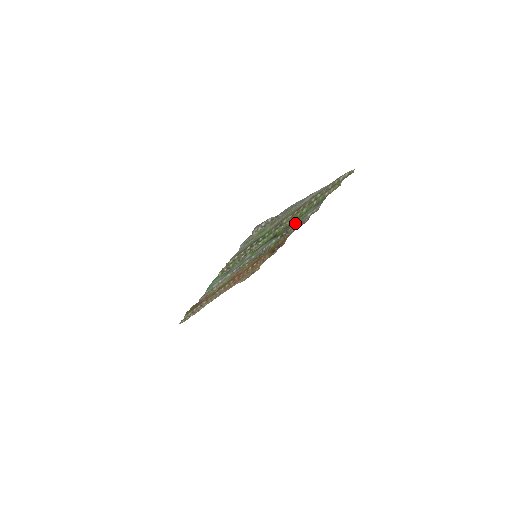
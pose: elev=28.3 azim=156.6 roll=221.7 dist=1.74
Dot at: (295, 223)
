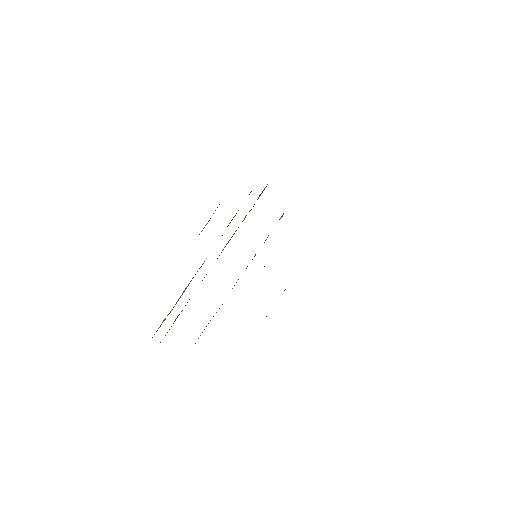
Dot at: occluded
